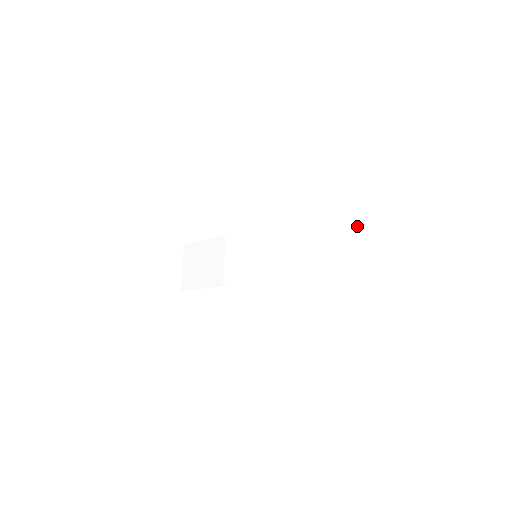
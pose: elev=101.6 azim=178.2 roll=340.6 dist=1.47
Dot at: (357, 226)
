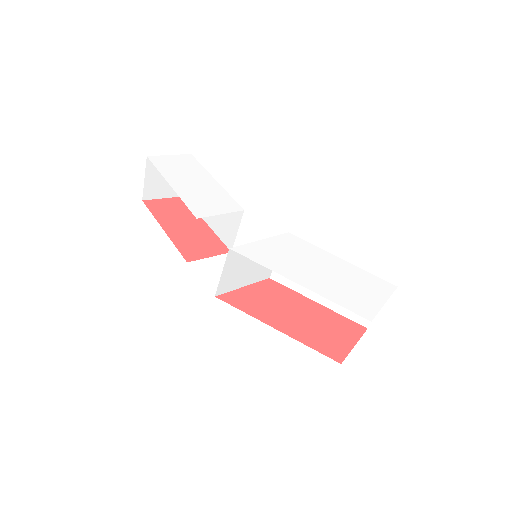
Dot at: (364, 271)
